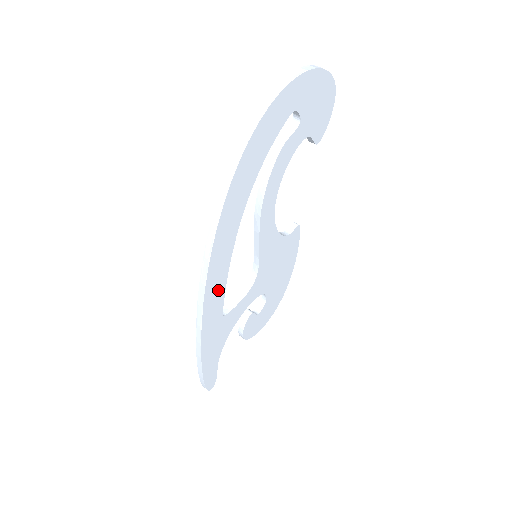
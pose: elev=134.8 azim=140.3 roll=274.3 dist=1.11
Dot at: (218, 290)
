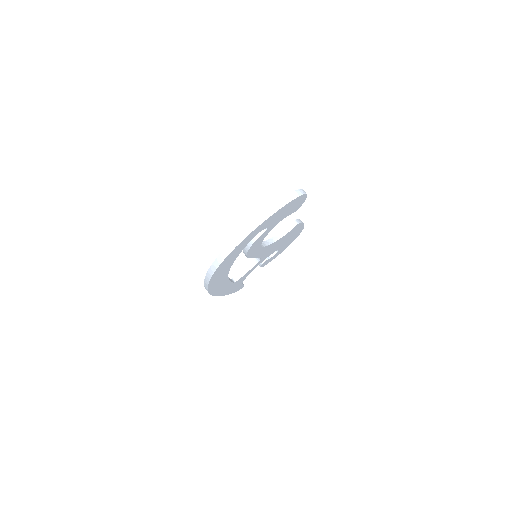
Dot at: (224, 286)
